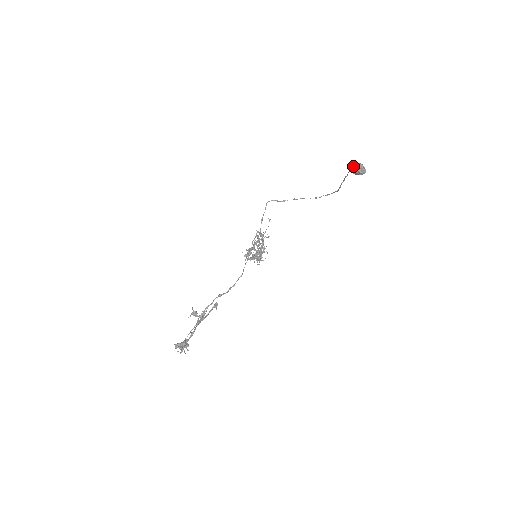
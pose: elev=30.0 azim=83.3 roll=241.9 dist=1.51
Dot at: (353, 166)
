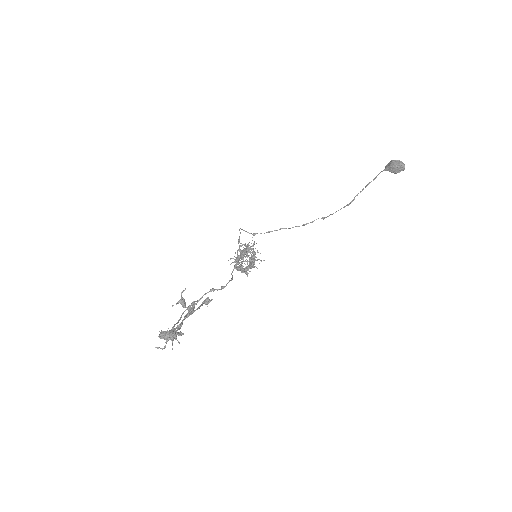
Dot at: (393, 161)
